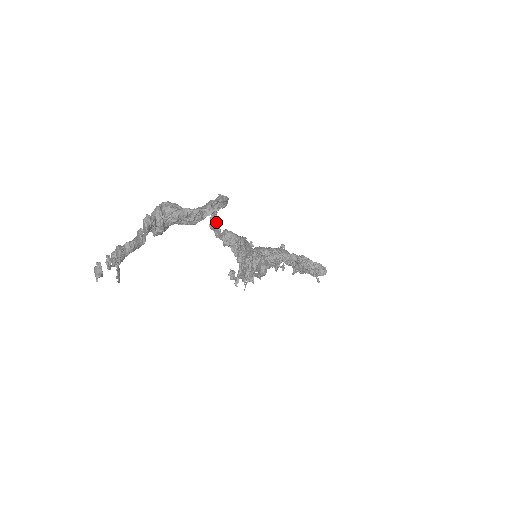
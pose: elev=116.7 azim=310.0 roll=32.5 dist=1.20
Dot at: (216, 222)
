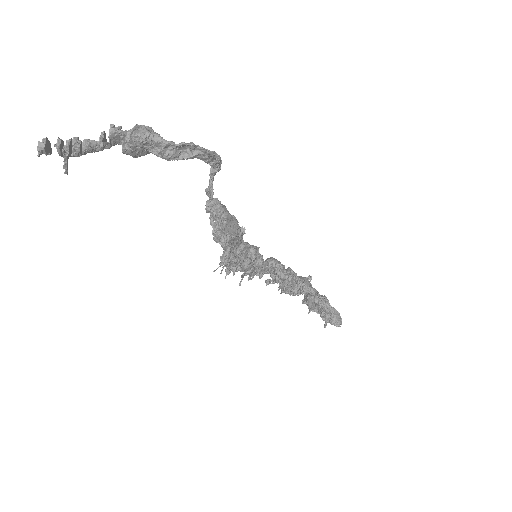
Dot at: (210, 186)
